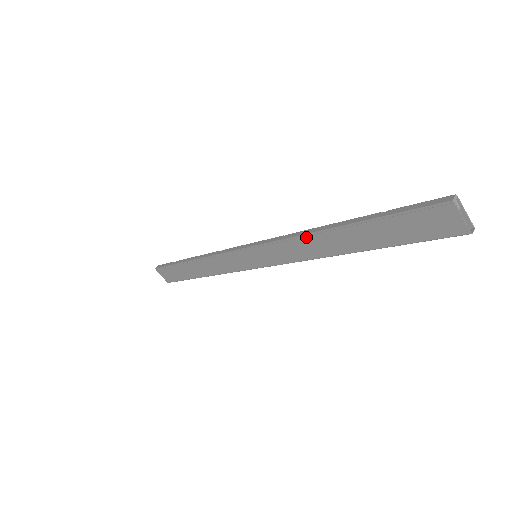
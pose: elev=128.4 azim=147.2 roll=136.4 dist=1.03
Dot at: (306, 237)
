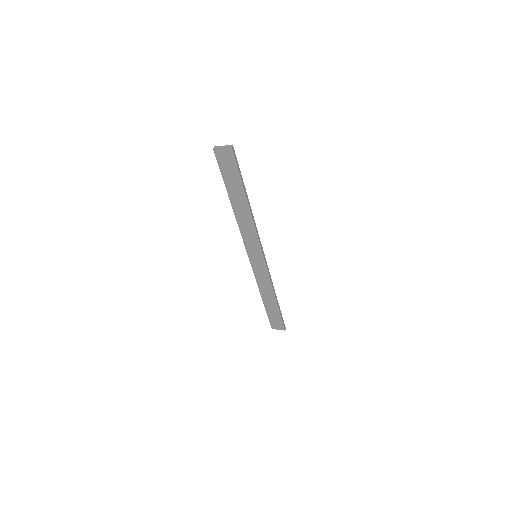
Dot at: (238, 221)
